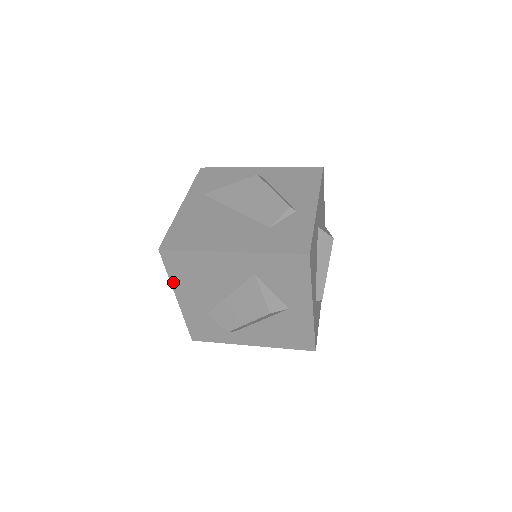
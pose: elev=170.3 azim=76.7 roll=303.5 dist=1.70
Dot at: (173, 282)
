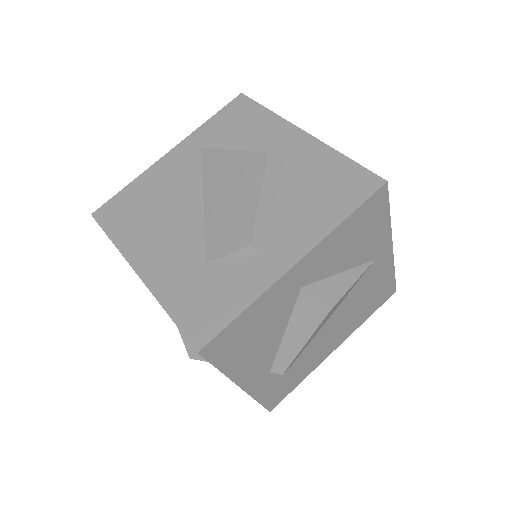
Dot at: occluded
